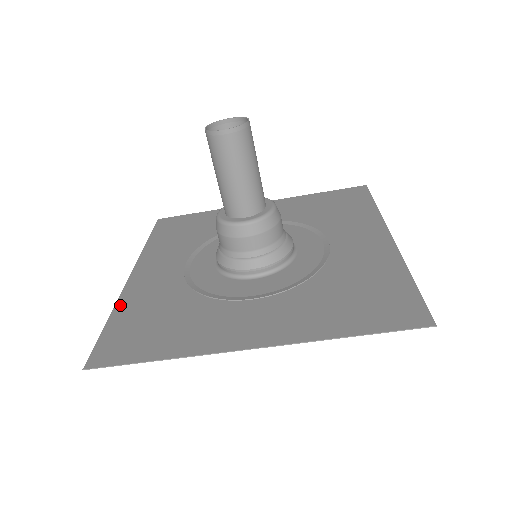
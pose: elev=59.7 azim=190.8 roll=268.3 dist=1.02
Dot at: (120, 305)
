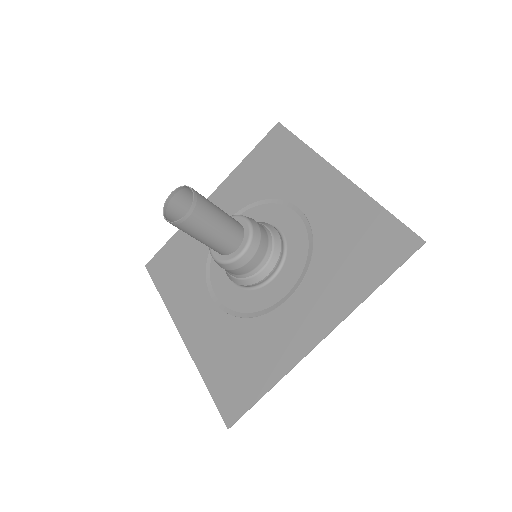
Dot at: occluded
